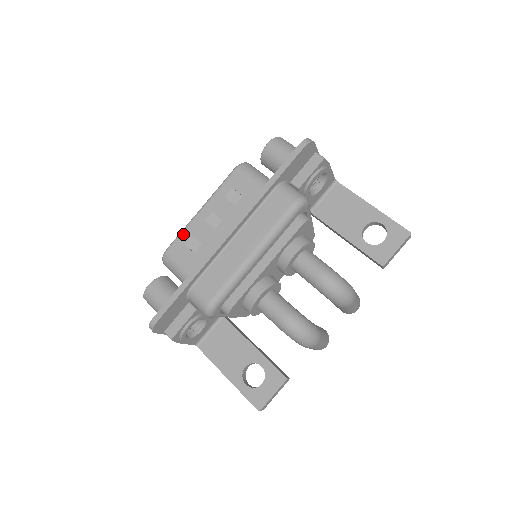
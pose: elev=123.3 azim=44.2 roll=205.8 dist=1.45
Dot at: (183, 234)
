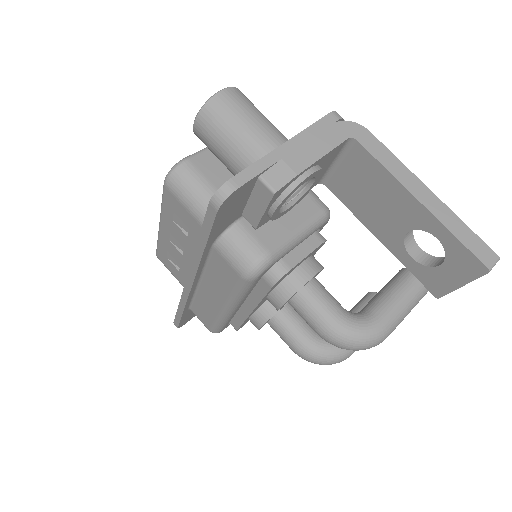
Dot at: (159, 246)
